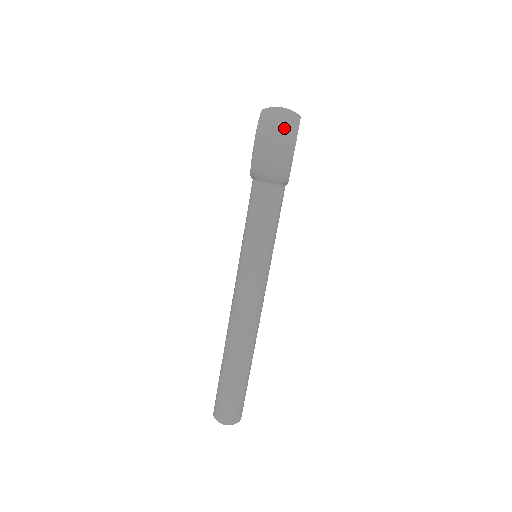
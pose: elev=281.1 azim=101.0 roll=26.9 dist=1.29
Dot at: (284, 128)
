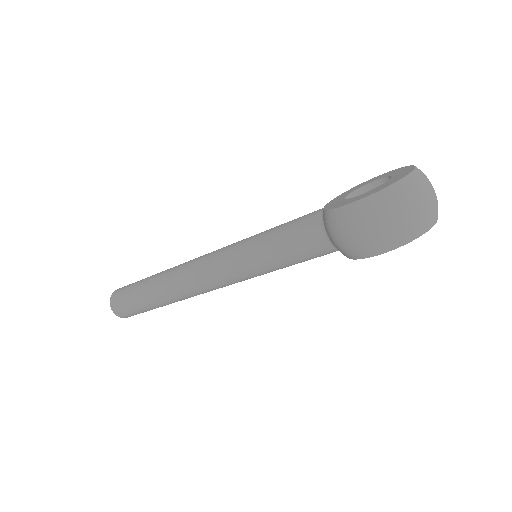
Dot at: (397, 228)
